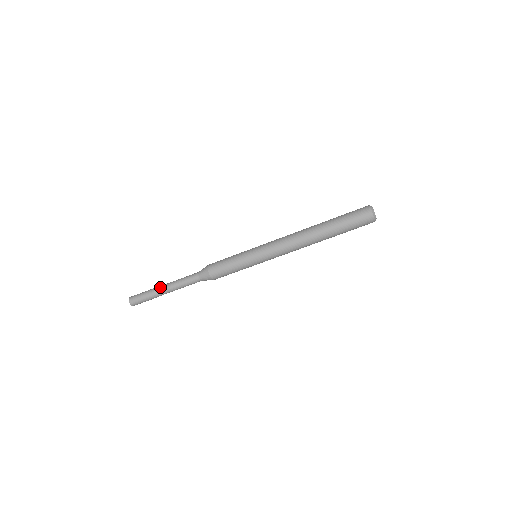
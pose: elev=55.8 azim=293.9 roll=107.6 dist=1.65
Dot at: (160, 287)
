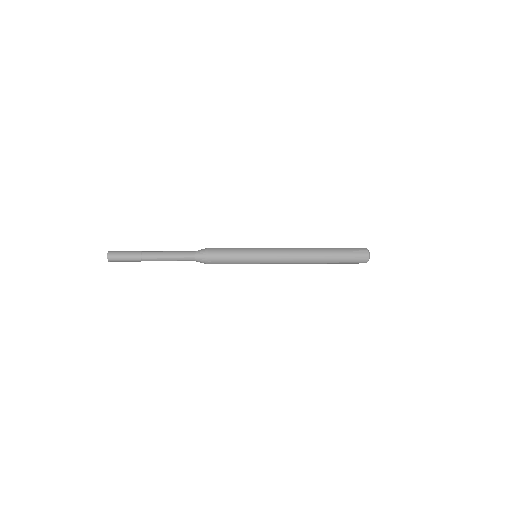
Dot at: (148, 259)
